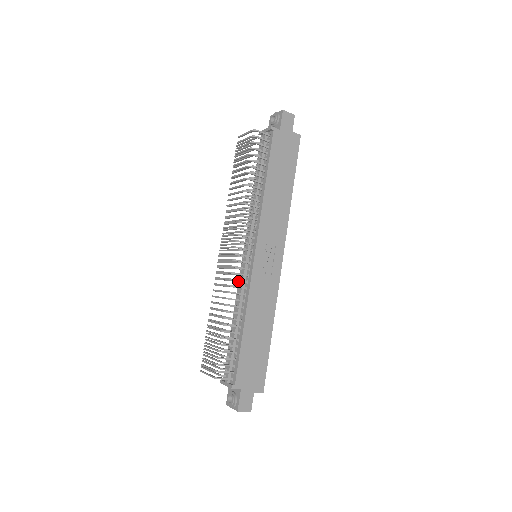
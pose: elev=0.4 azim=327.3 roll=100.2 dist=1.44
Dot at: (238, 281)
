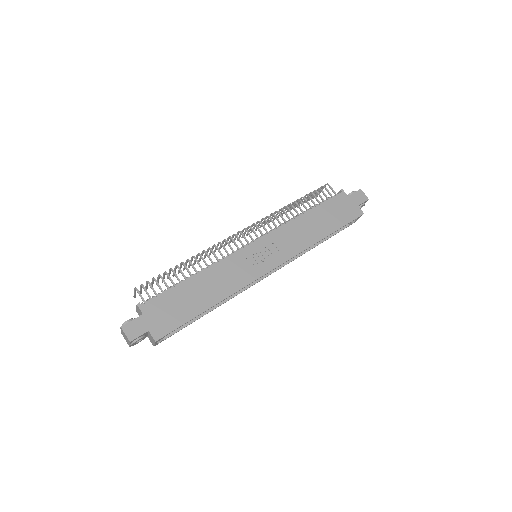
Dot at: occluded
